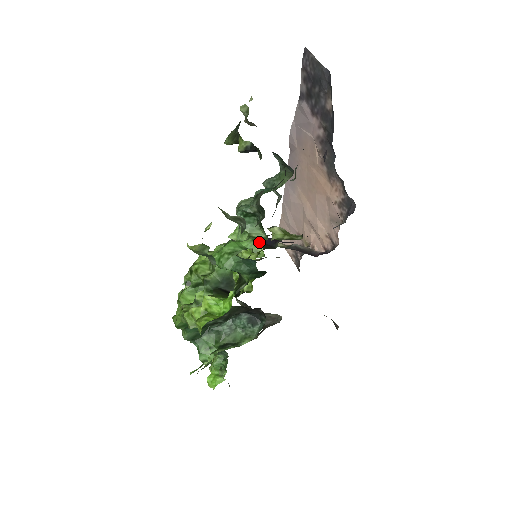
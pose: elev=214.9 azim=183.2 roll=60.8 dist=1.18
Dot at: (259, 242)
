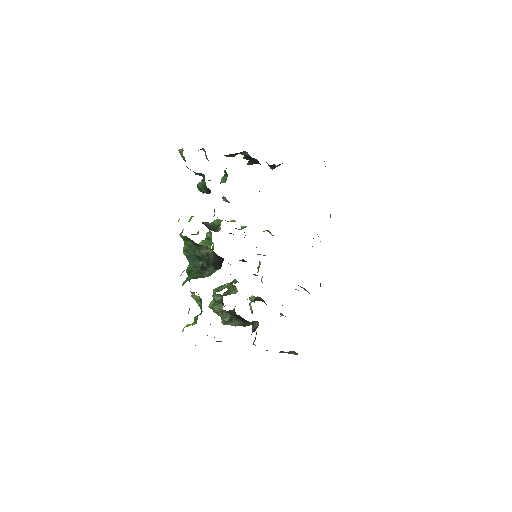
Dot at: occluded
